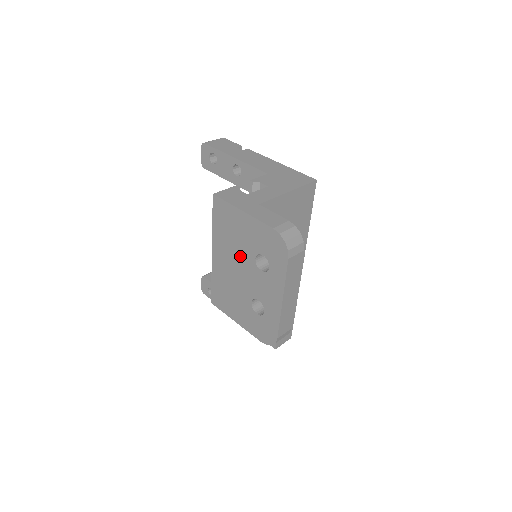
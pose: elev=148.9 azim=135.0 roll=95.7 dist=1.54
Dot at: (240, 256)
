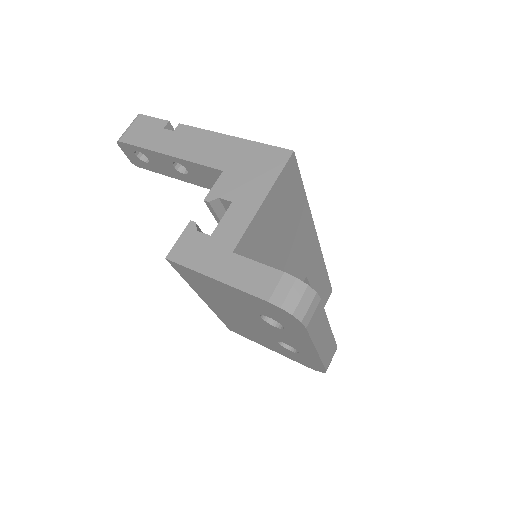
Dot at: (239, 311)
